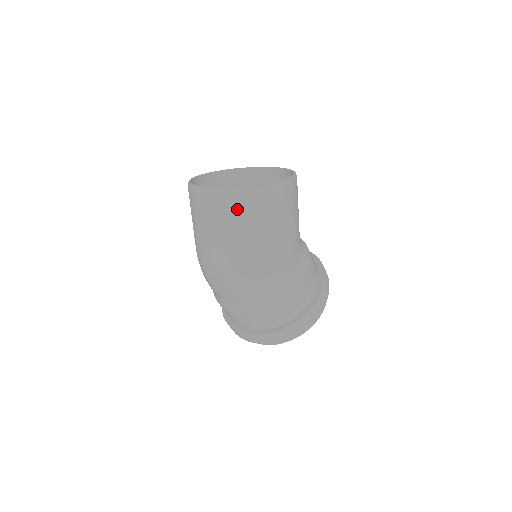
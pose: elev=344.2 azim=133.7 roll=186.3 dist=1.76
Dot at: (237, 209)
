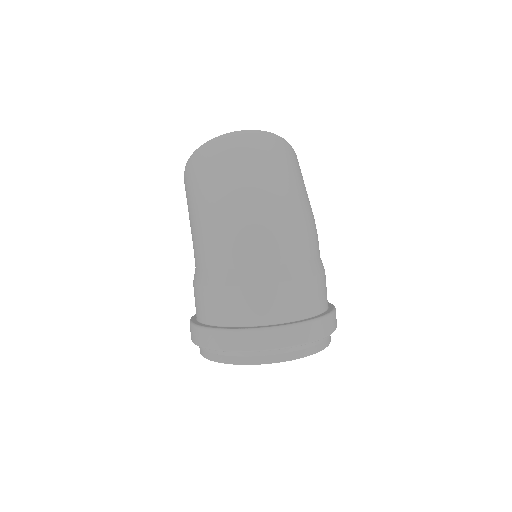
Dot at: (288, 154)
